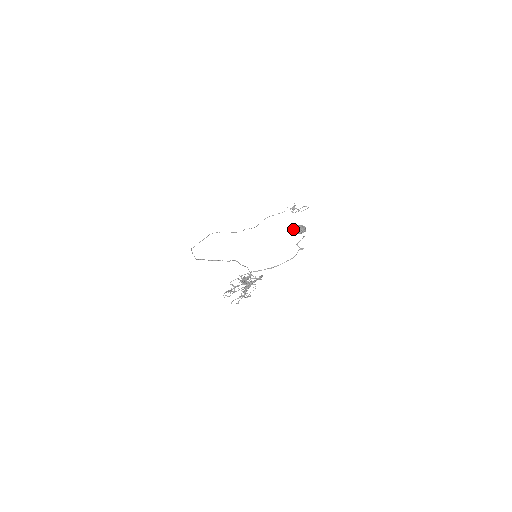
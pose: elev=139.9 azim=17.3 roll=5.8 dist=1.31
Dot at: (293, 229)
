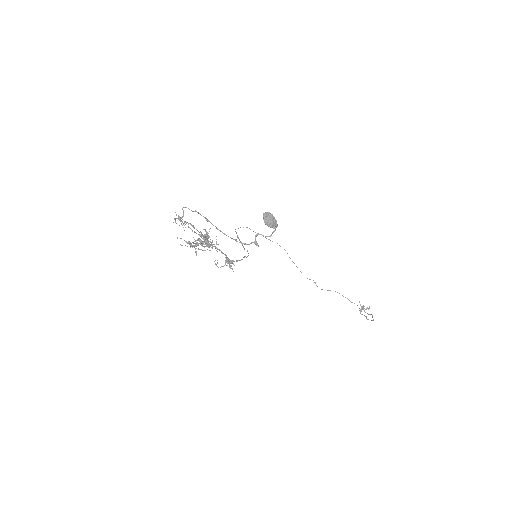
Dot at: (265, 213)
